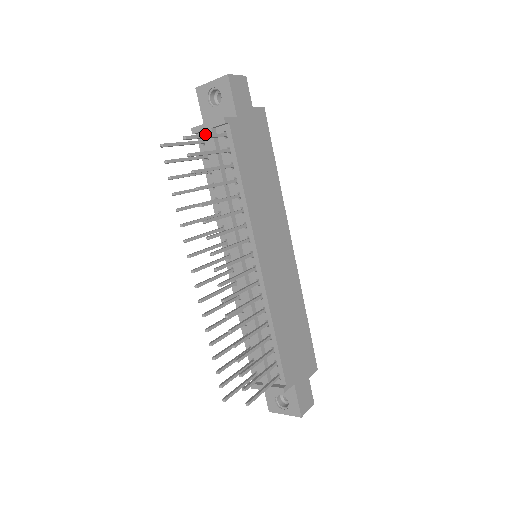
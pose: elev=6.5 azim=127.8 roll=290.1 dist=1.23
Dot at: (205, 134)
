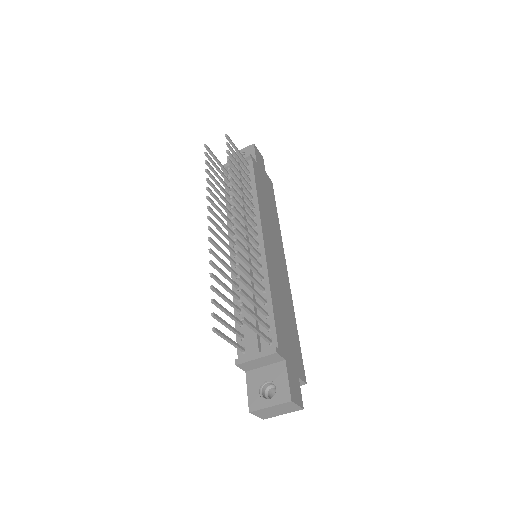
Dot at: occluded
